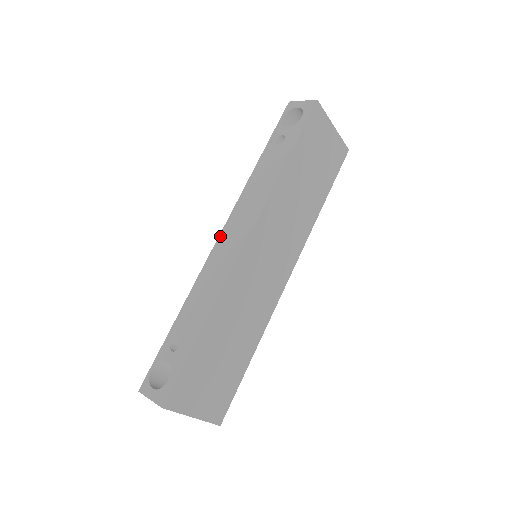
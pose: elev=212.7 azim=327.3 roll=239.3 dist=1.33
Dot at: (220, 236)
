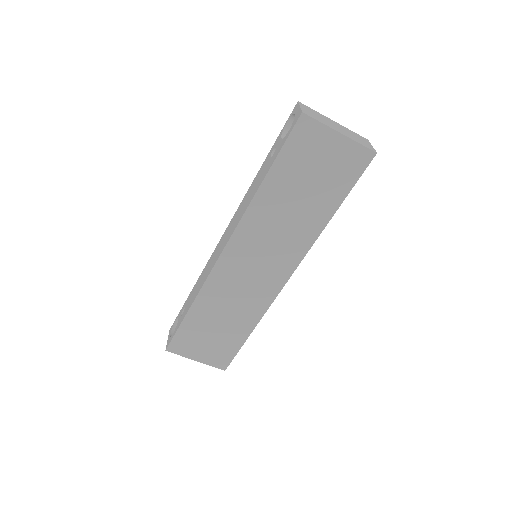
Dot at: (222, 236)
